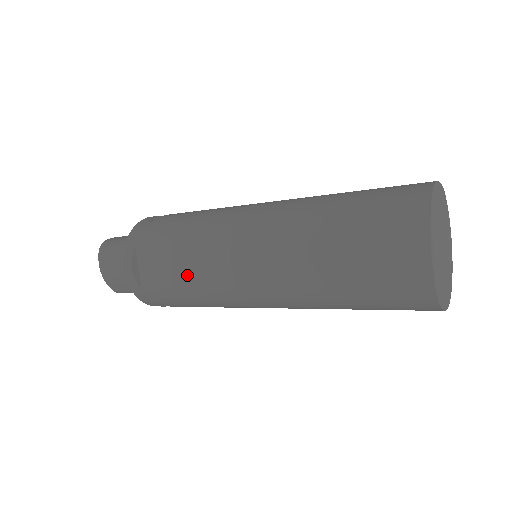
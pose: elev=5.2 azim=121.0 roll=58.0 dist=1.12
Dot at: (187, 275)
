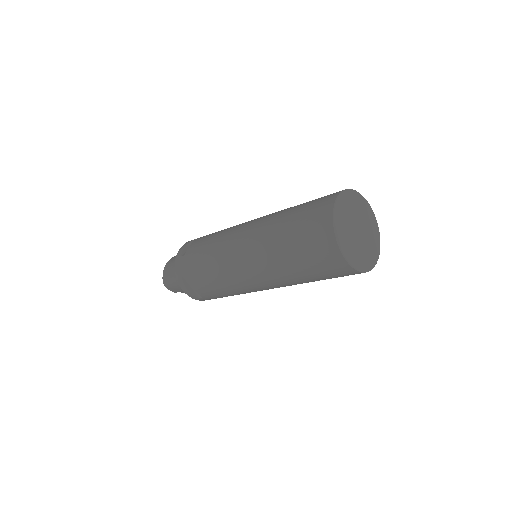
Dot at: (212, 239)
